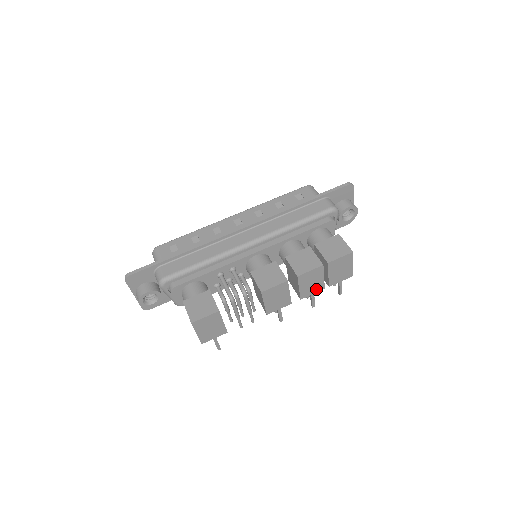
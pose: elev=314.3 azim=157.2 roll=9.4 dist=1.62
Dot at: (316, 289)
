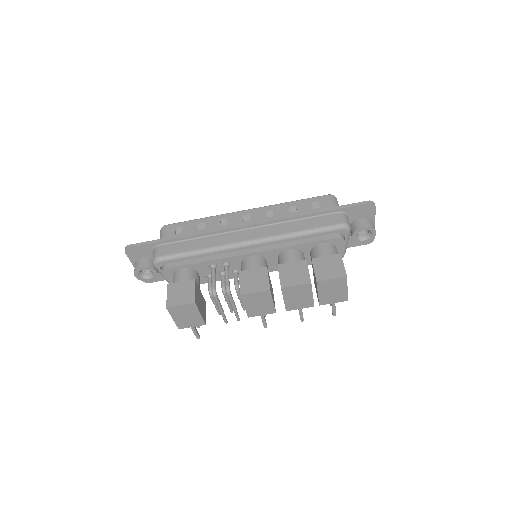
Dot at: (304, 305)
